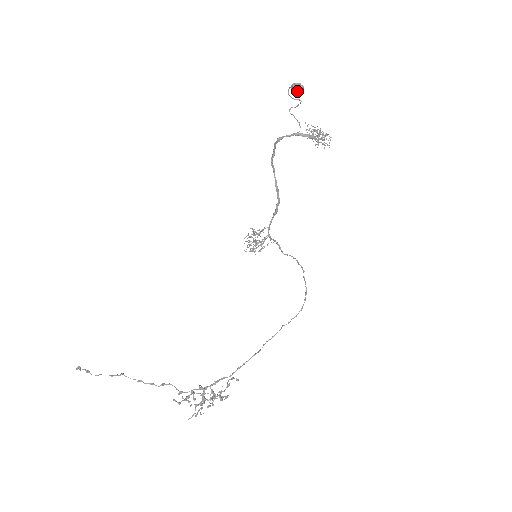
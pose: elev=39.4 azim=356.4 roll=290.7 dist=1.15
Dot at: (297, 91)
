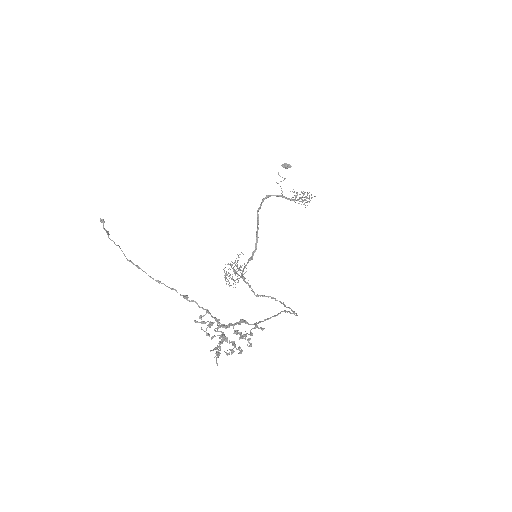
Dot at: (287, 167)
